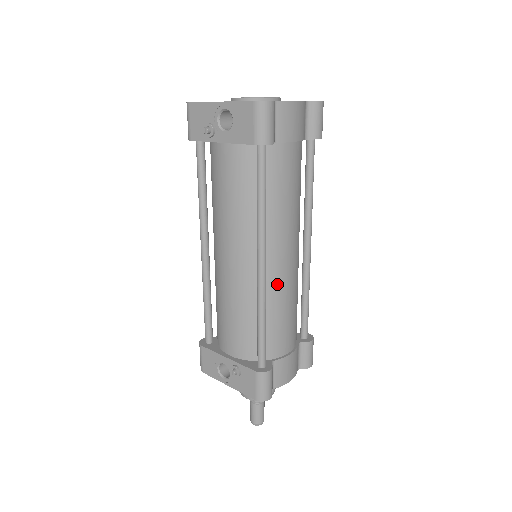
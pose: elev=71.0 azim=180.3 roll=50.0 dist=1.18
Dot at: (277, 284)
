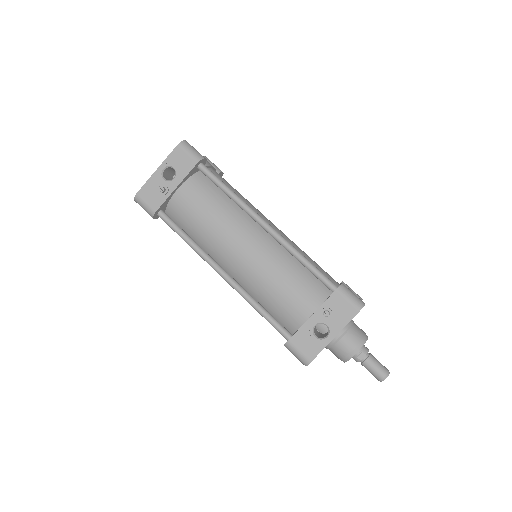
Dot at: occluded
